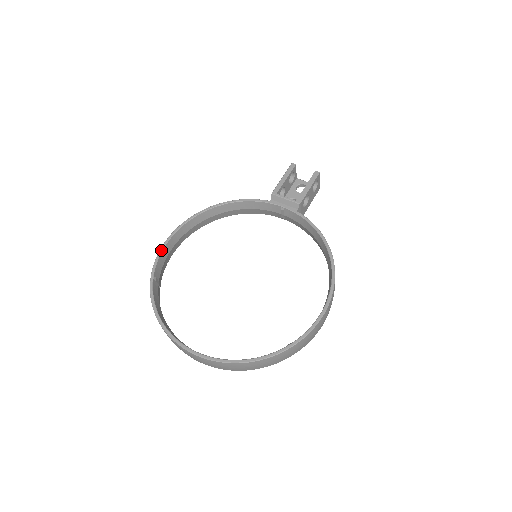
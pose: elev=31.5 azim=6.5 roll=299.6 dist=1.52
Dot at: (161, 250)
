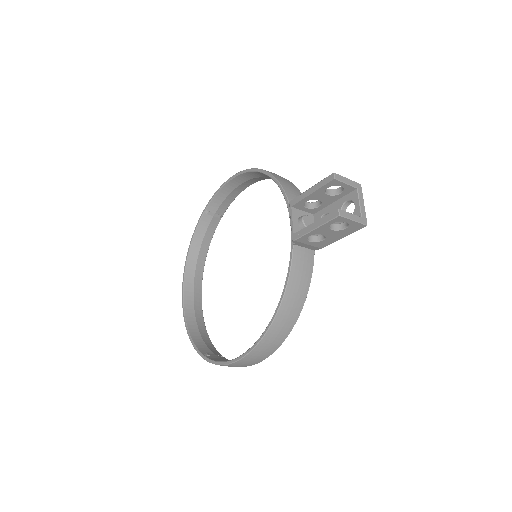
Dot at: (219, 189)
